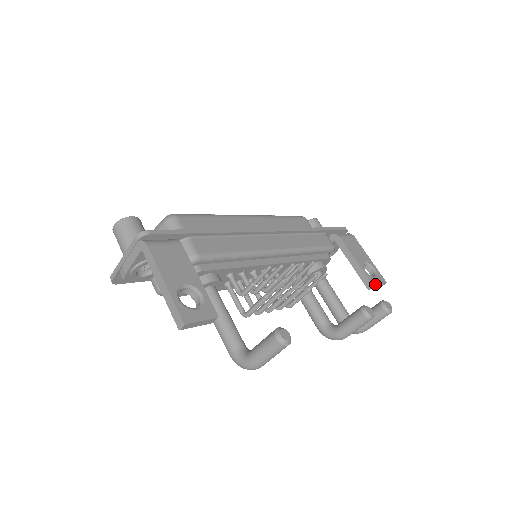
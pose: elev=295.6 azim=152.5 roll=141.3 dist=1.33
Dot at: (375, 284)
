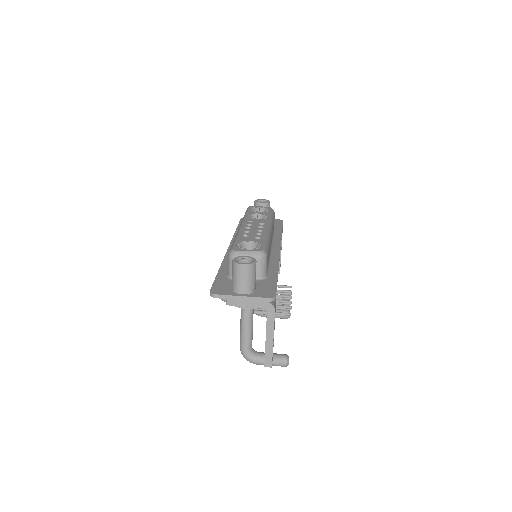
Dot at: occluded
